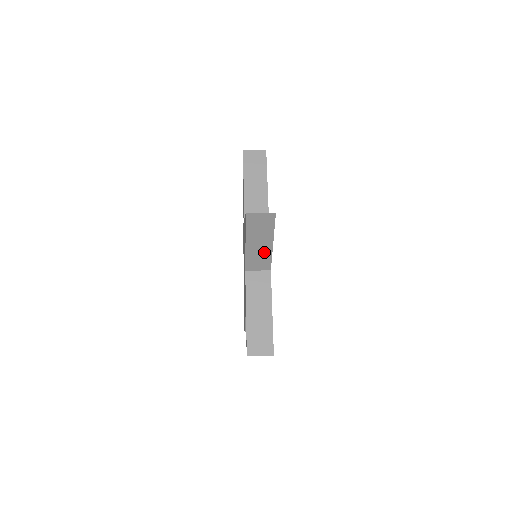
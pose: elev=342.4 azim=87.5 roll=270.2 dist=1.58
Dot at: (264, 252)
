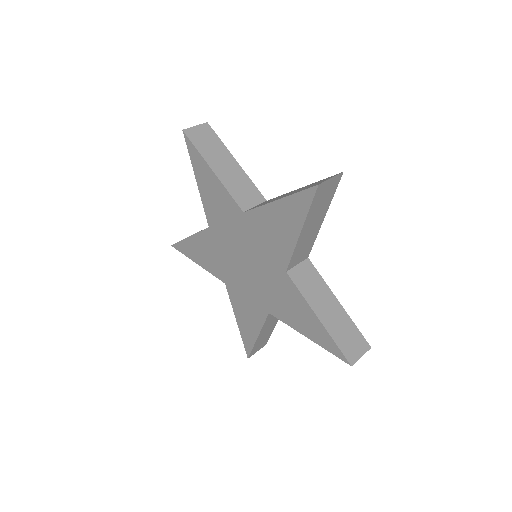
Dot at: occluded
